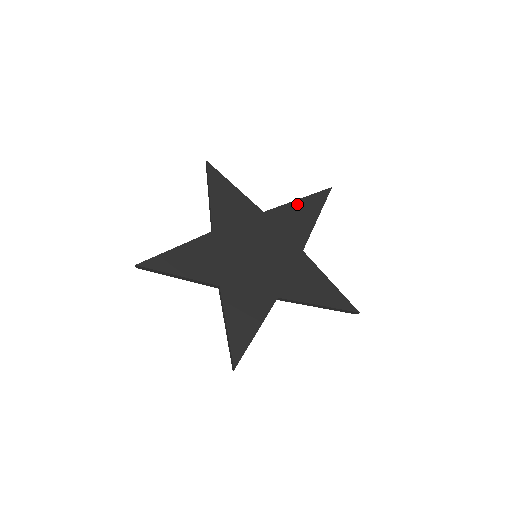
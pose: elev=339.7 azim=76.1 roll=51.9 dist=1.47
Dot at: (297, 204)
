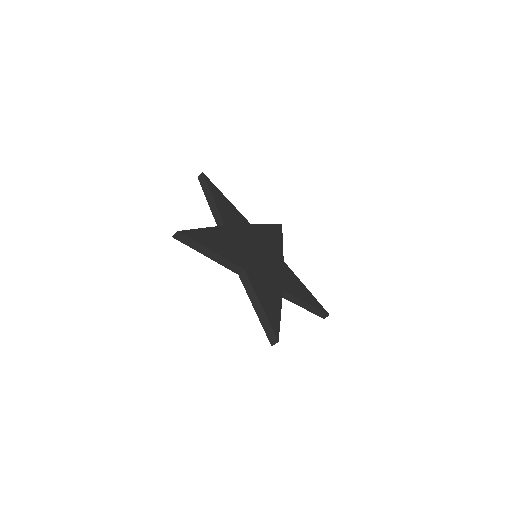
Dot at: (268, 227)
